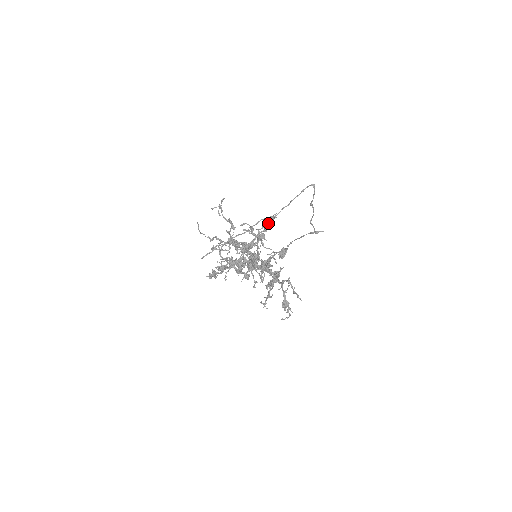
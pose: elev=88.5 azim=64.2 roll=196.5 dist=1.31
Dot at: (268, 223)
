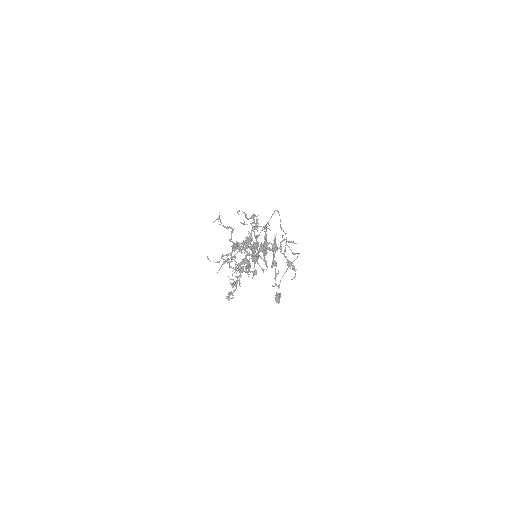
Dot at: occluded
